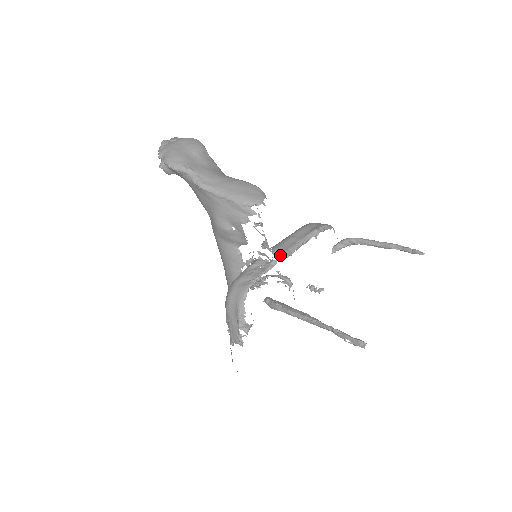
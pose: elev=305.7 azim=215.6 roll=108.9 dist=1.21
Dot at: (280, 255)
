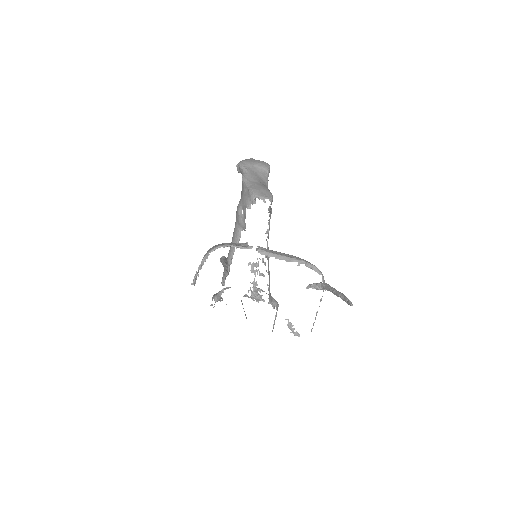
Dot at: (260, 250)
